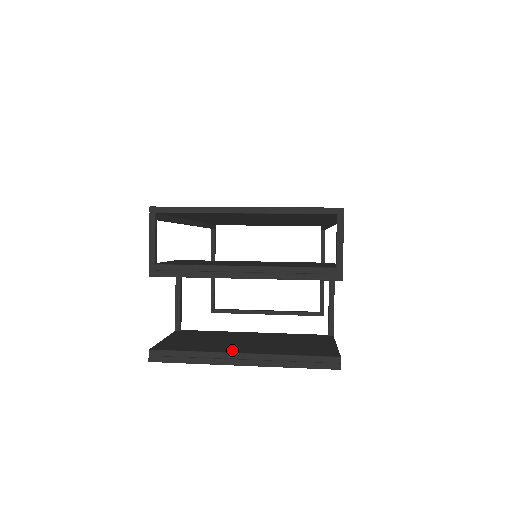
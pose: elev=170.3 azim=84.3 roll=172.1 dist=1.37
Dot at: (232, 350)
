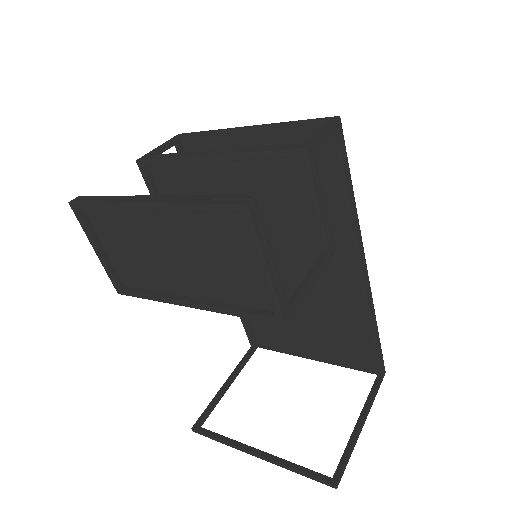
Dot at: occluded
